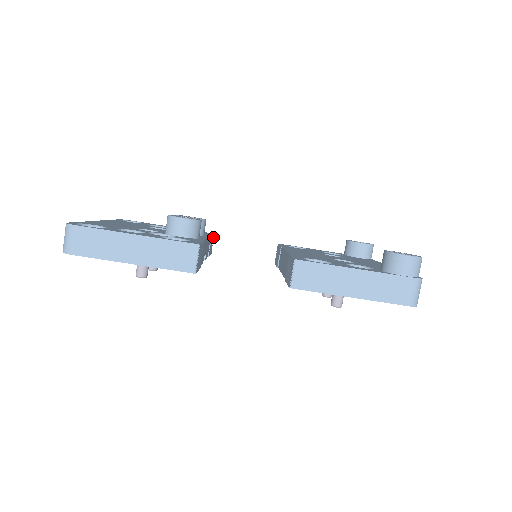
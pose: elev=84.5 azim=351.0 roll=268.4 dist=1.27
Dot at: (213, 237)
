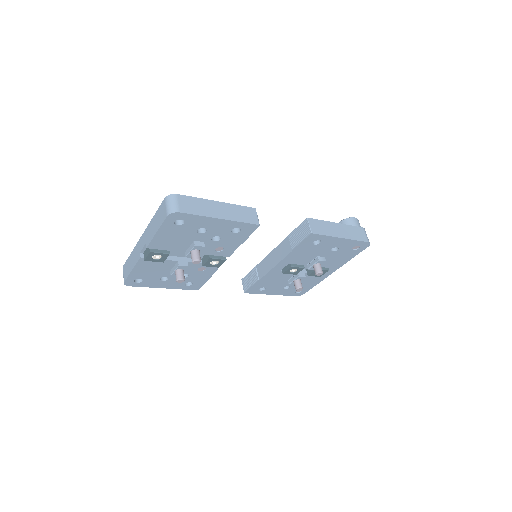
Dot at: occluded
